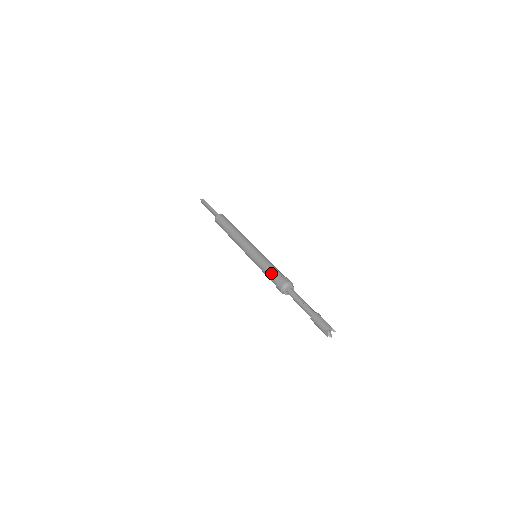
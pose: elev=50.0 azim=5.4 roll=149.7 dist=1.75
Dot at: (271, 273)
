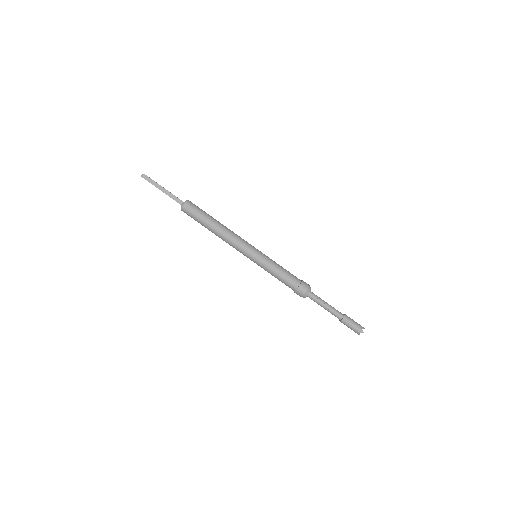
Dot at: (285, 282)
